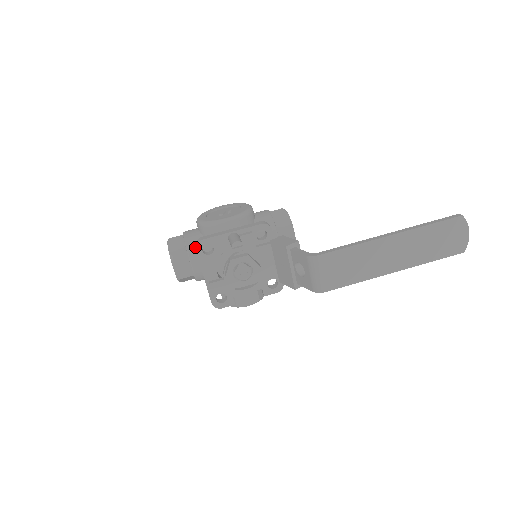
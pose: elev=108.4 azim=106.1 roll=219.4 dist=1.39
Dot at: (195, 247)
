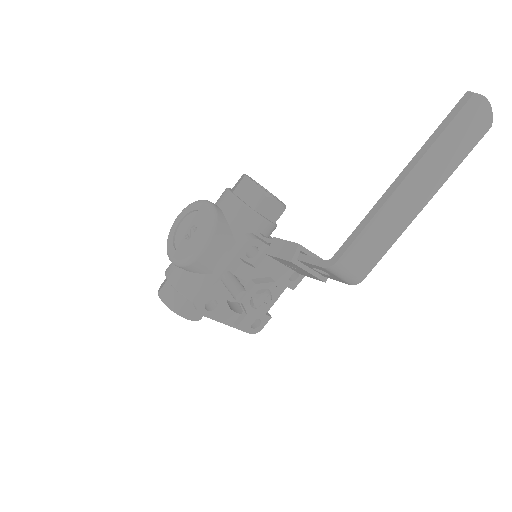
Dot at: (190, 289)
